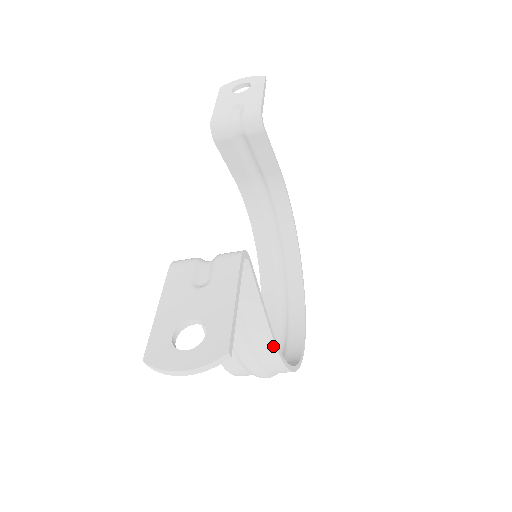
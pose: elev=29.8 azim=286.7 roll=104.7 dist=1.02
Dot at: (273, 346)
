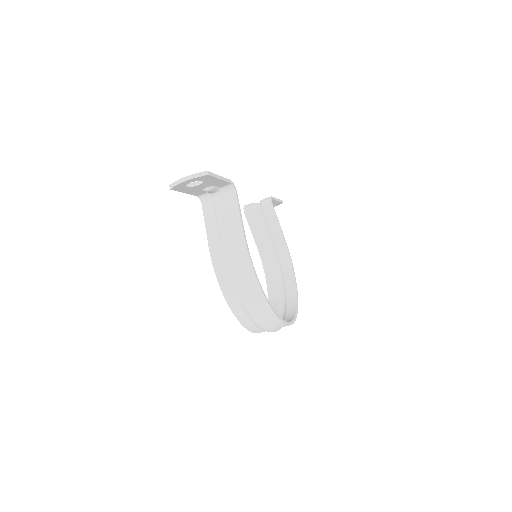
Dot at: (245, 247)
